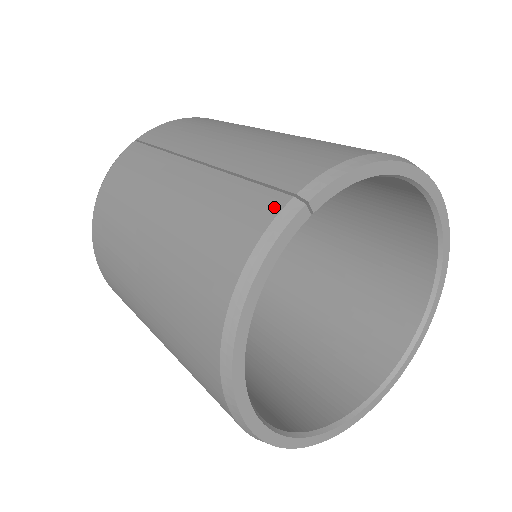
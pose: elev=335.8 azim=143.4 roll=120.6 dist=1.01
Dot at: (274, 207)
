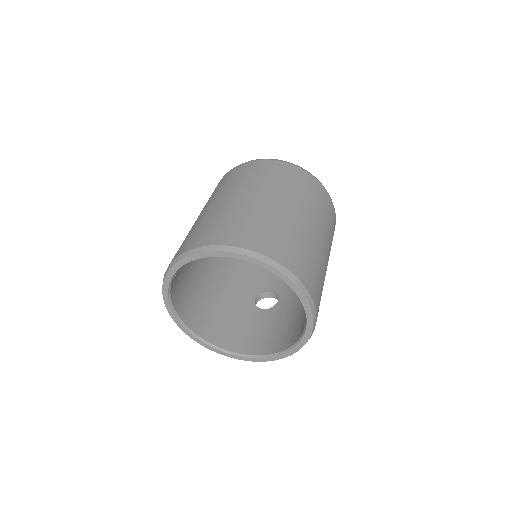
Dot at: occluded
